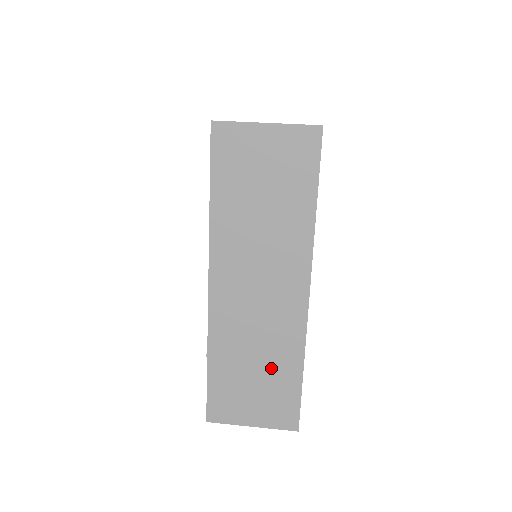
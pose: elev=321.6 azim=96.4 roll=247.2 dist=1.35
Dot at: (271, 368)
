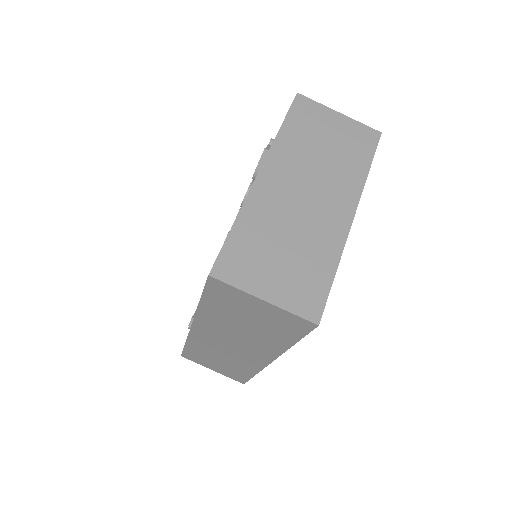
Dot at: (232, 365)
